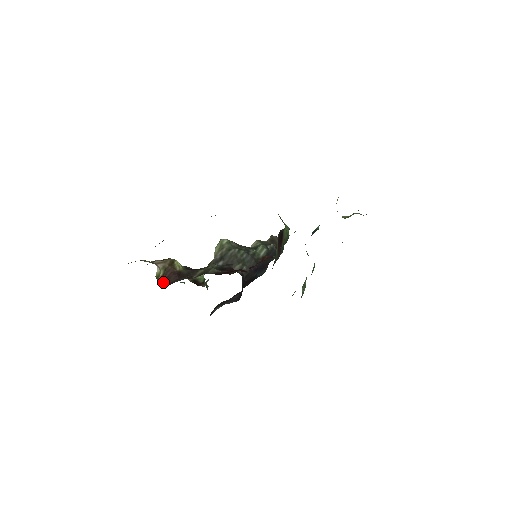
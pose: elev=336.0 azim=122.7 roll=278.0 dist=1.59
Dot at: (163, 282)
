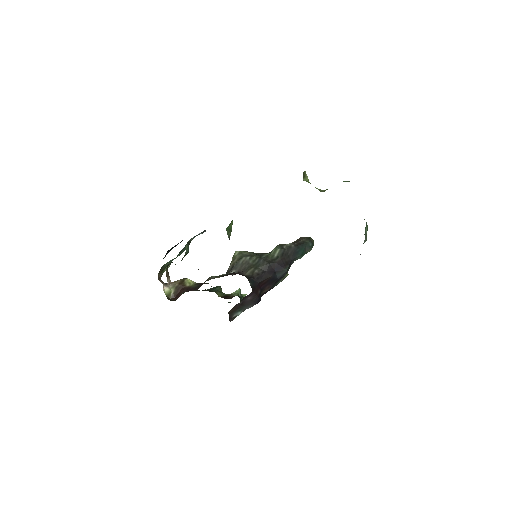
Dot at: (175, 298)
